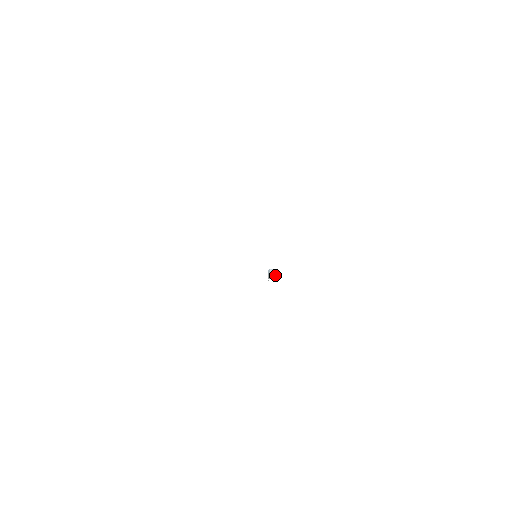
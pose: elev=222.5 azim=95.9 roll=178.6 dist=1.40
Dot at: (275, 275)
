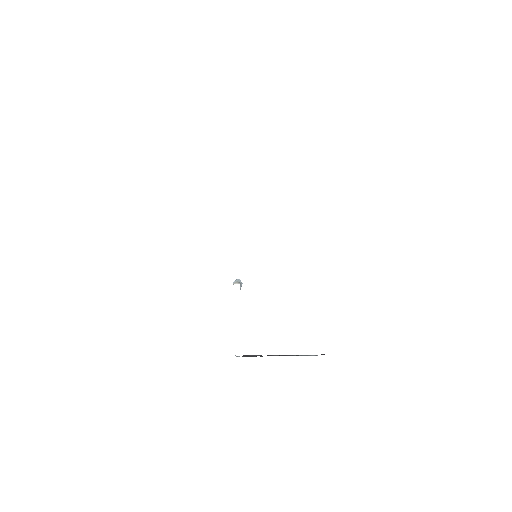
Dot at: (241, 286)
